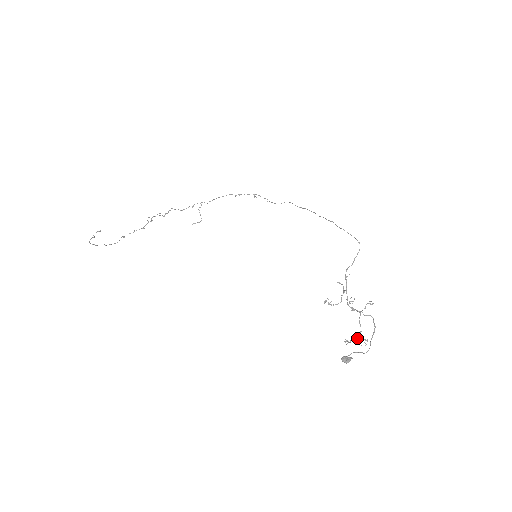
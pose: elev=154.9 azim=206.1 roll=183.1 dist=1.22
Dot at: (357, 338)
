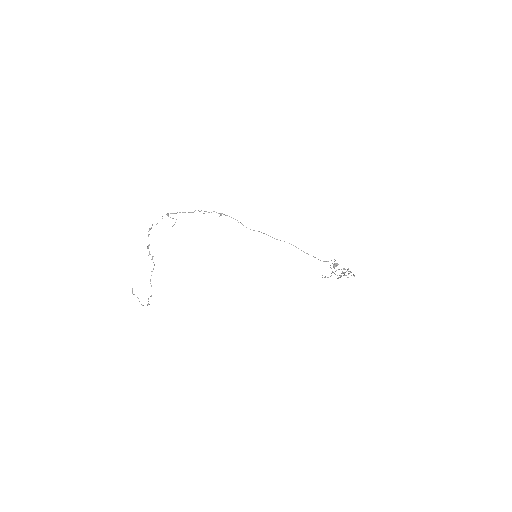
Dot at: occluded
